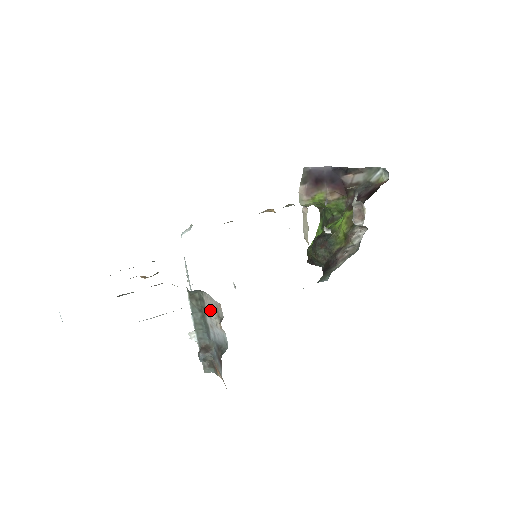
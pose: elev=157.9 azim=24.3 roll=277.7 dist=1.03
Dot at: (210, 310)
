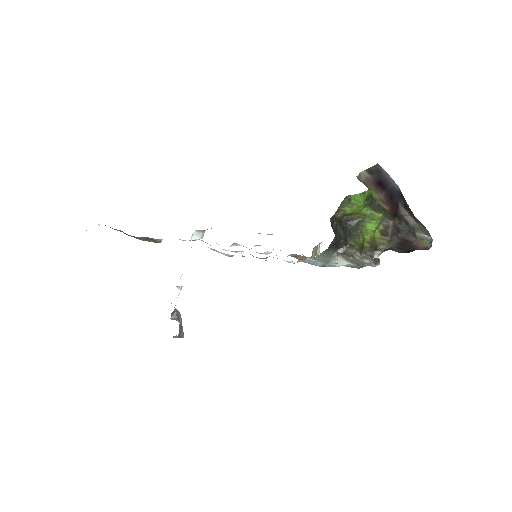
Dot at: occluded
